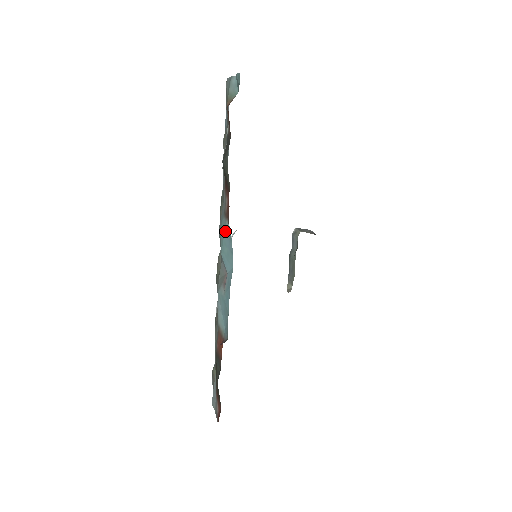
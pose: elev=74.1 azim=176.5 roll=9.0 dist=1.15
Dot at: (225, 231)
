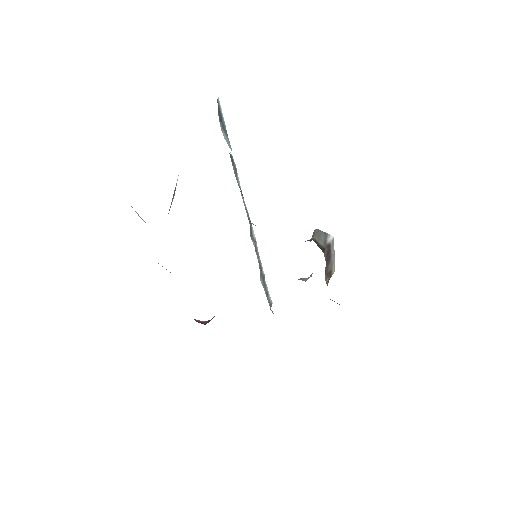
Dot at: occluded
